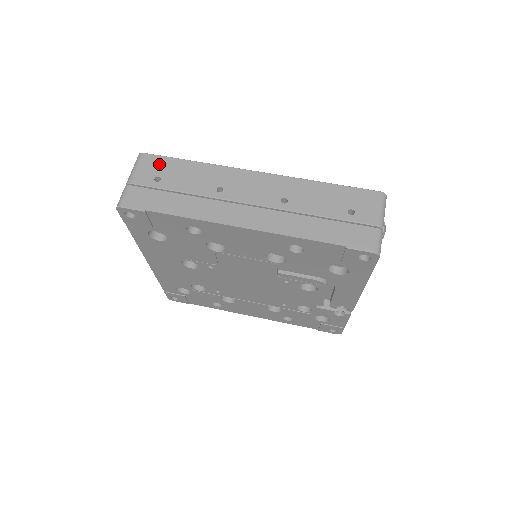
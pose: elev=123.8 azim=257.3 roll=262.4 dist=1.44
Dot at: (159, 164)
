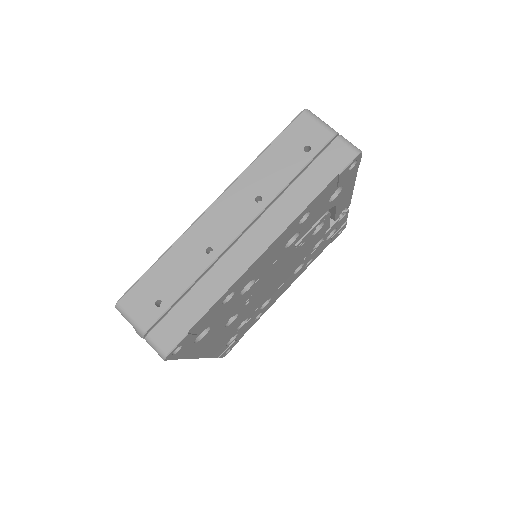
Dot at: (142, 293)
